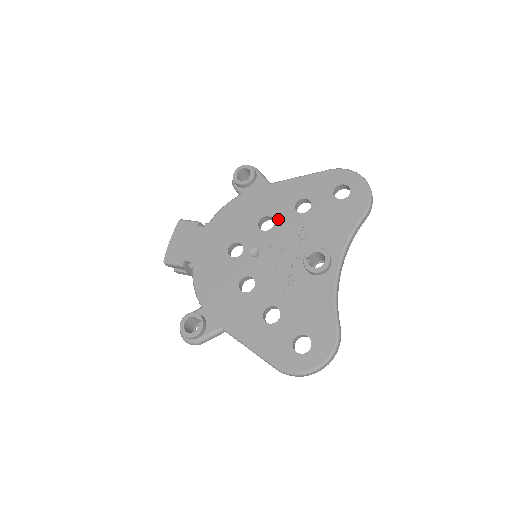
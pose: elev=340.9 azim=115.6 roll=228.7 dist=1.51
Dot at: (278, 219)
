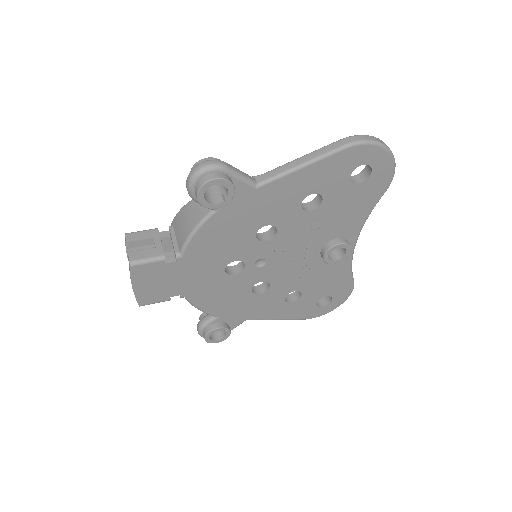
Dot at: (282, 225)
